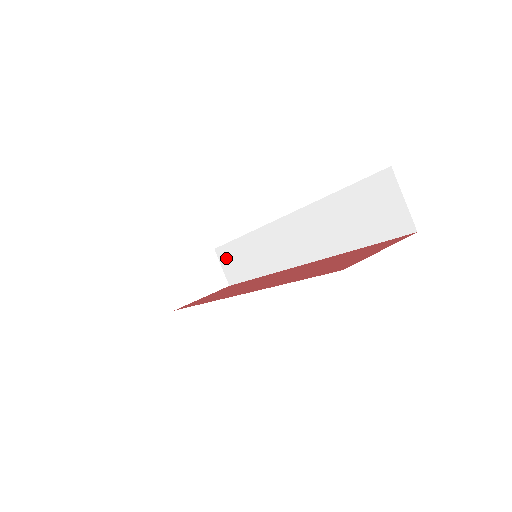
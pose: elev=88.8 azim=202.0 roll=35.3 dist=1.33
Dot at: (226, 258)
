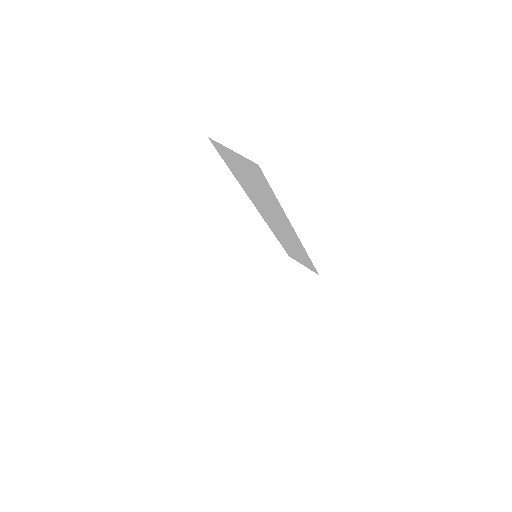
Dot at: (295, 258)
